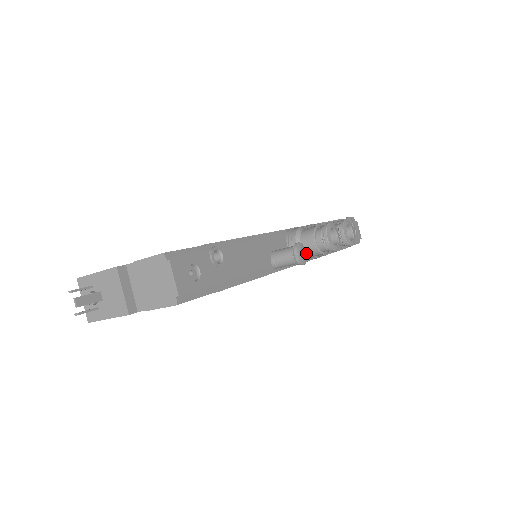
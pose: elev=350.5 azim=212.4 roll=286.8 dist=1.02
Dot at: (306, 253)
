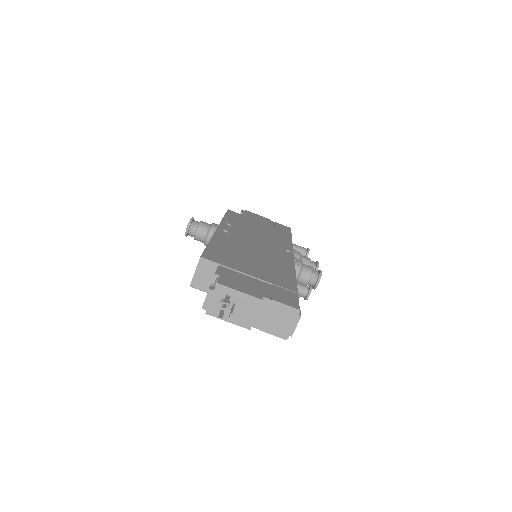
Dot at: (298, 281)
